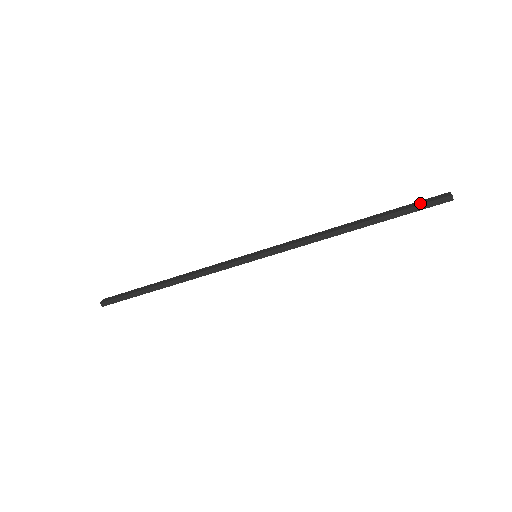
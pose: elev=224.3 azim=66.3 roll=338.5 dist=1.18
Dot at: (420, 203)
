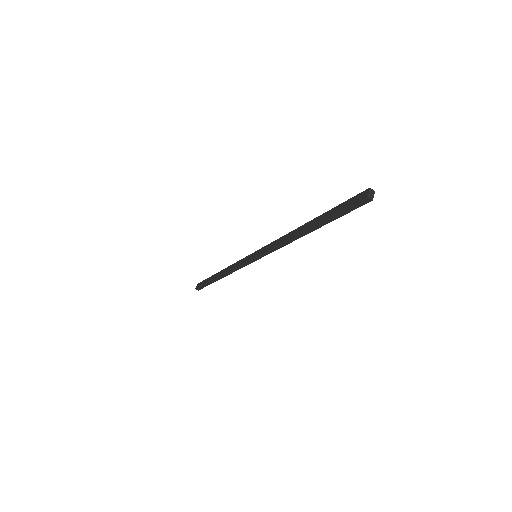
Dot at: (345, 206)
